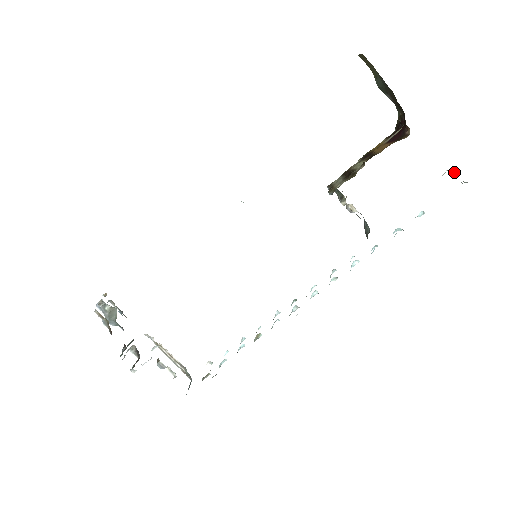
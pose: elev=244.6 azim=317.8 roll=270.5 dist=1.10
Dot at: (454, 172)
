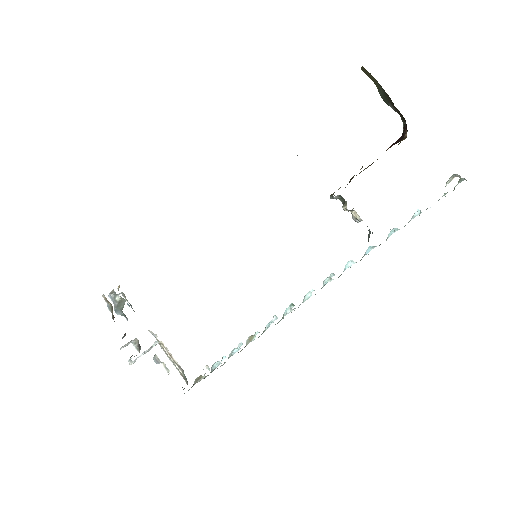
Dot at: (458, 176)
